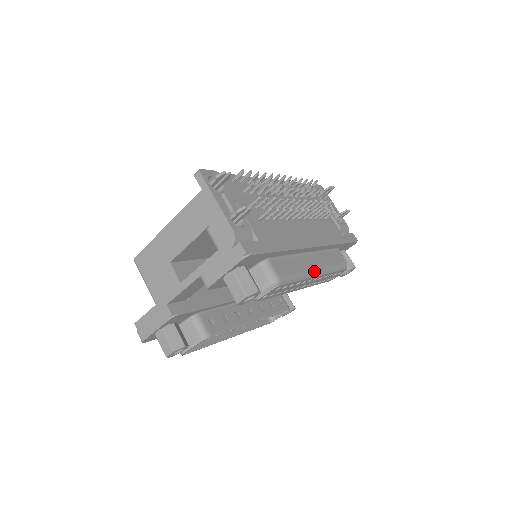
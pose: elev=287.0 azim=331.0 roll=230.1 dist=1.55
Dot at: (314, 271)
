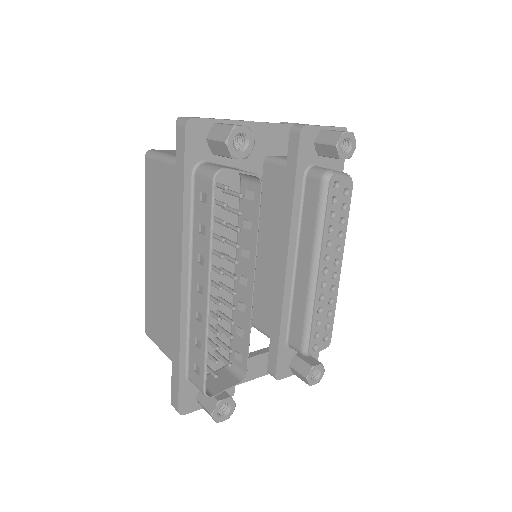
Dot at: occluded
